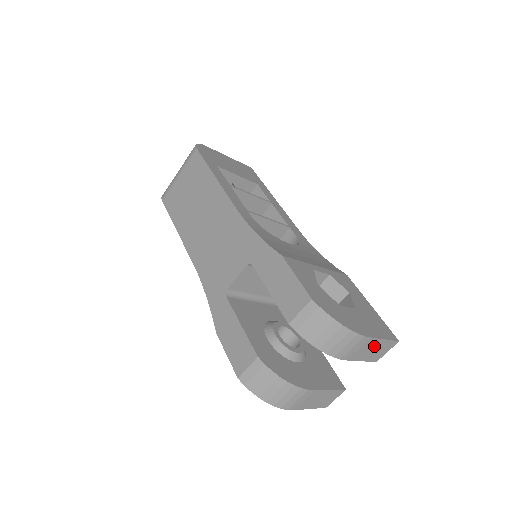
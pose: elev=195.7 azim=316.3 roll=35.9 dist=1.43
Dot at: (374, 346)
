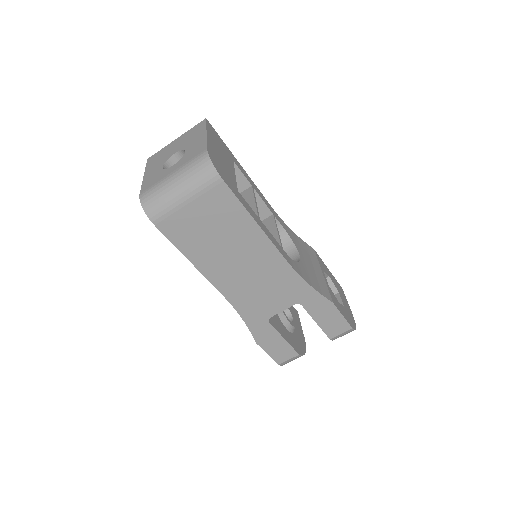
Dot at: occluded
